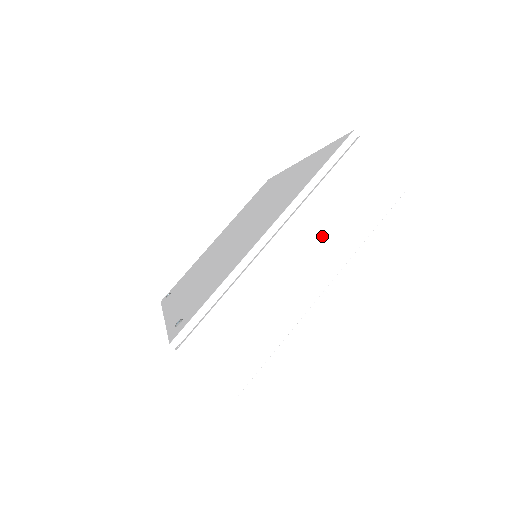
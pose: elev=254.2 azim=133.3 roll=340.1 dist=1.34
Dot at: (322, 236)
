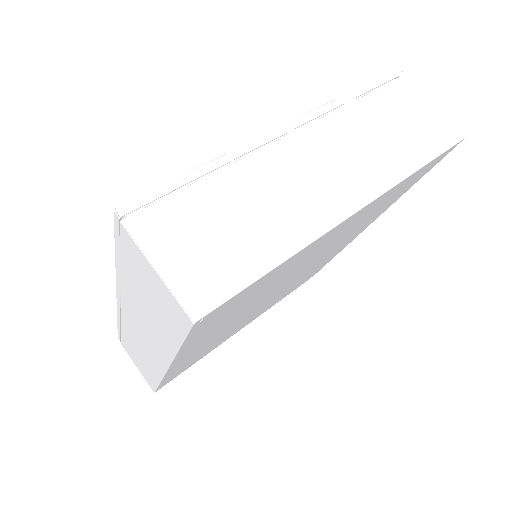
Dot at: (356, 151)
